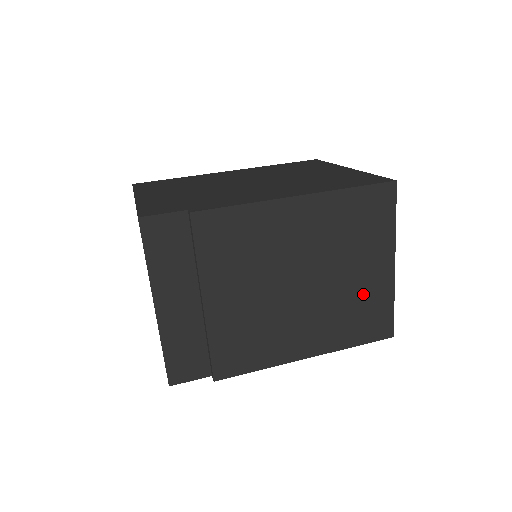
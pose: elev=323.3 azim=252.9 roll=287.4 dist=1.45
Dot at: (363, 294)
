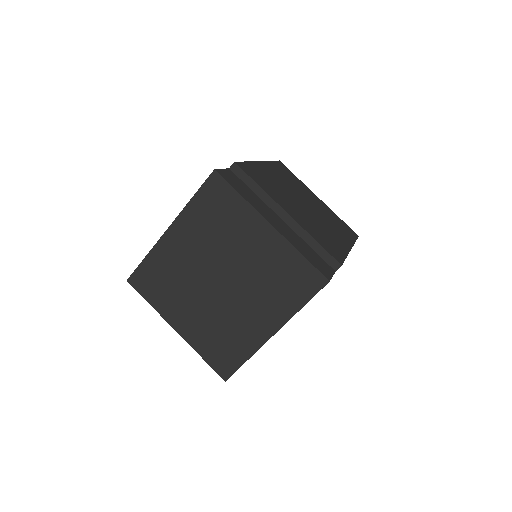
Dot at: (327, 212)
